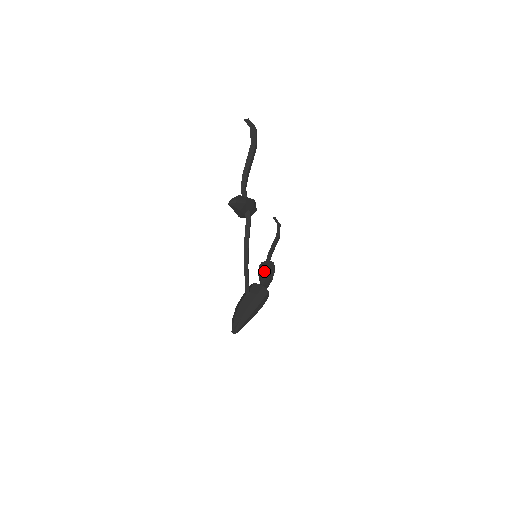
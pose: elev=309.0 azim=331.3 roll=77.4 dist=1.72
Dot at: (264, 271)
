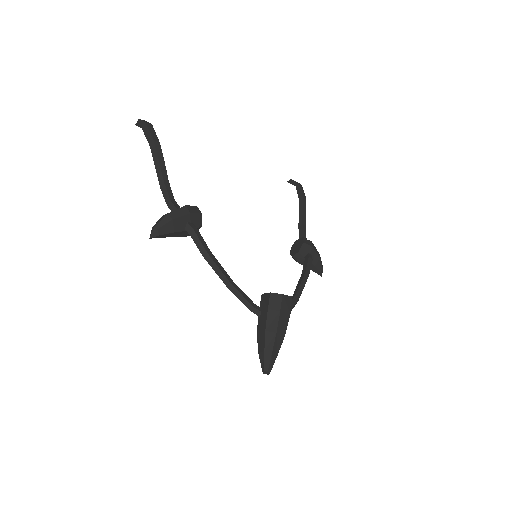
Dot at: (297, 256)
